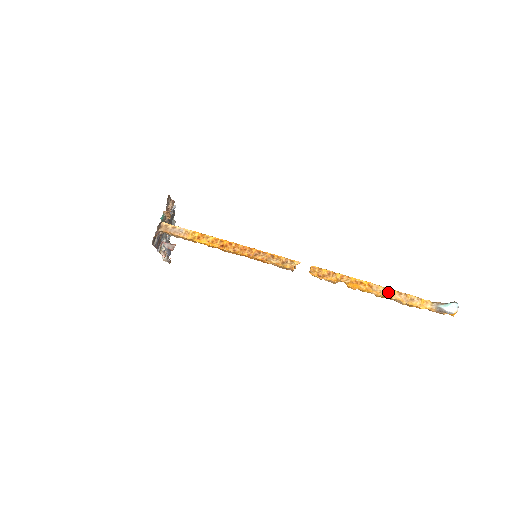
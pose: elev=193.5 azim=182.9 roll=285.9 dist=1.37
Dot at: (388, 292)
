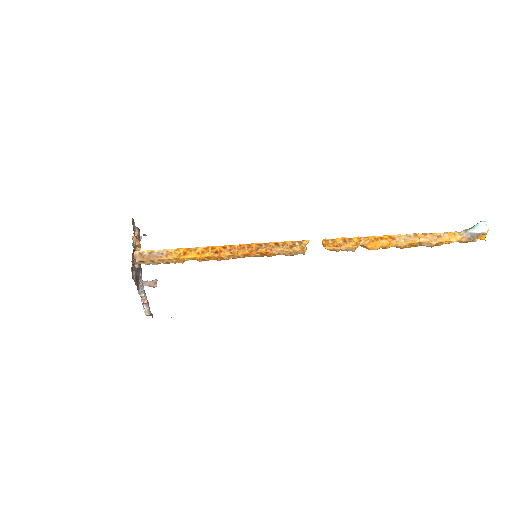
Dot at: (413, 237)
